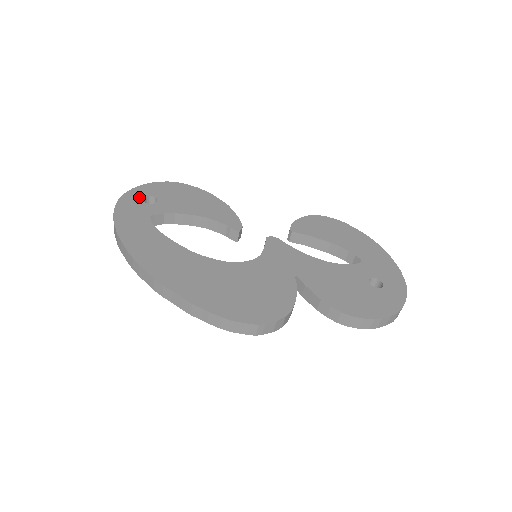
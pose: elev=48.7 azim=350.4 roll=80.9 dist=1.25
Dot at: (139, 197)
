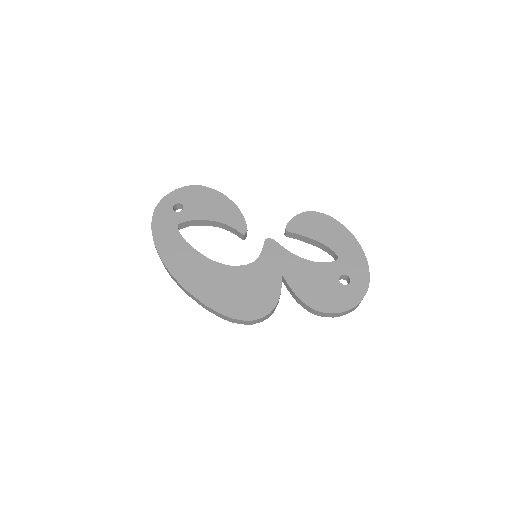
Dot at: (170, 205)
